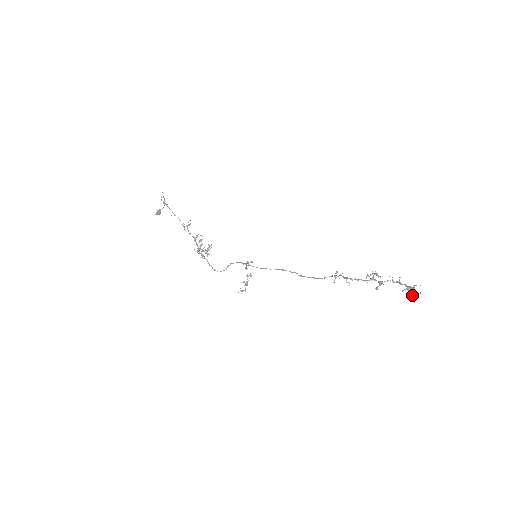
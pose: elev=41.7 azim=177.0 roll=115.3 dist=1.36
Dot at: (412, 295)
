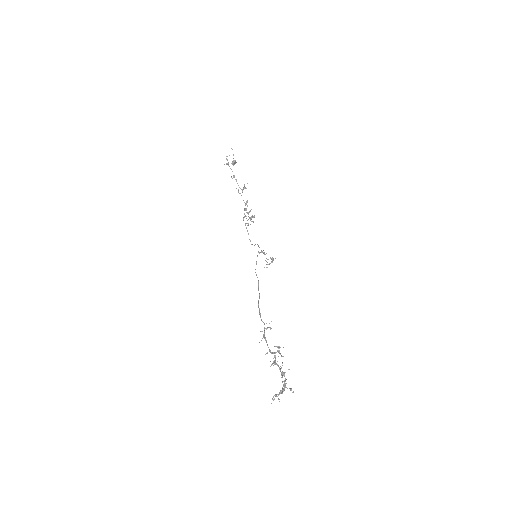
Dot at: occluded
